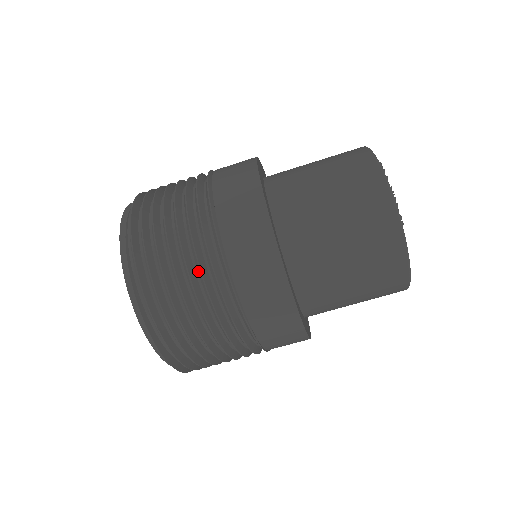
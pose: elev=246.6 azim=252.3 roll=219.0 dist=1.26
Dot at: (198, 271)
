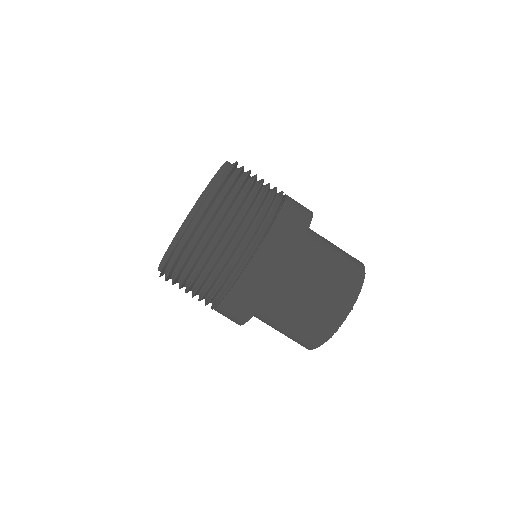
Dot at: (212, 277)
